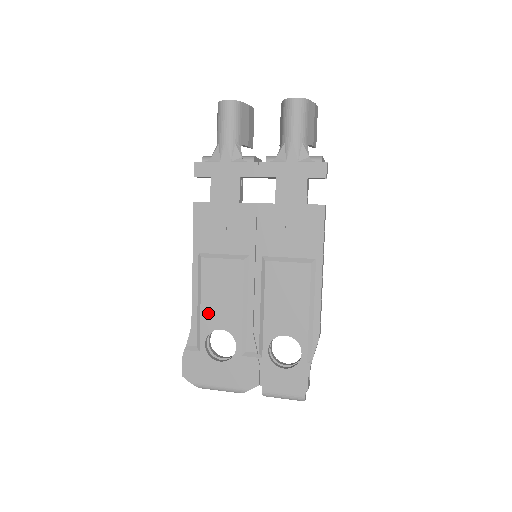
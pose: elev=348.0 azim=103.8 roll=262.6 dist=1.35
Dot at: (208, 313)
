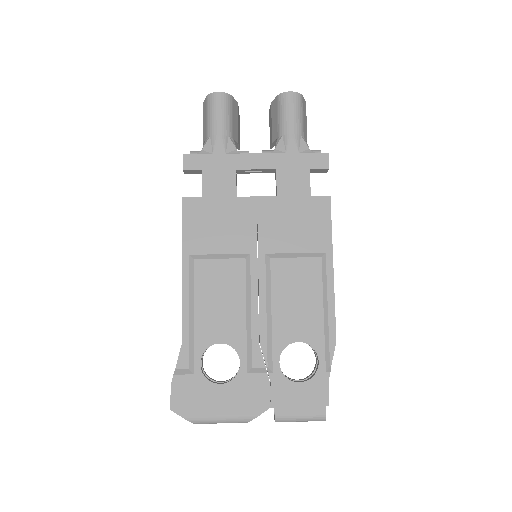
Dot at: (204, 325)
